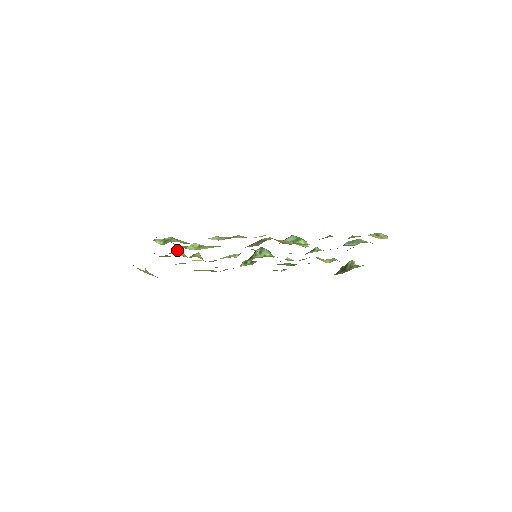
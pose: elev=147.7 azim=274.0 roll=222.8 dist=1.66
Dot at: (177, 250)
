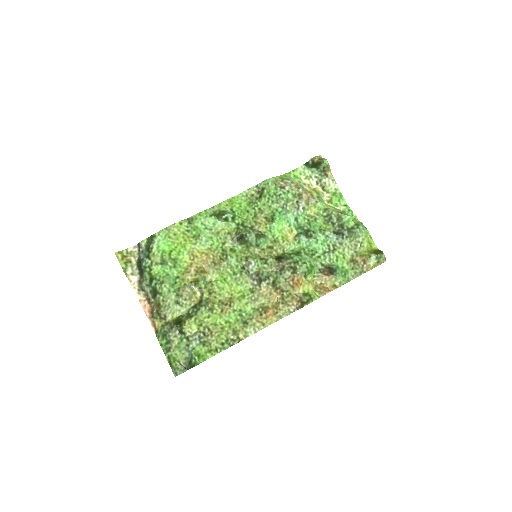
Dot at: (186, 298)
